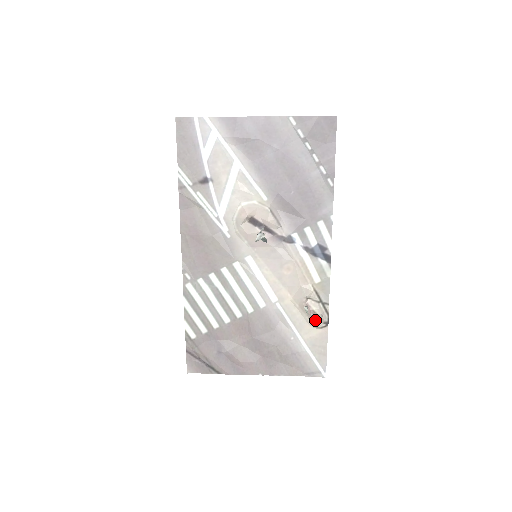
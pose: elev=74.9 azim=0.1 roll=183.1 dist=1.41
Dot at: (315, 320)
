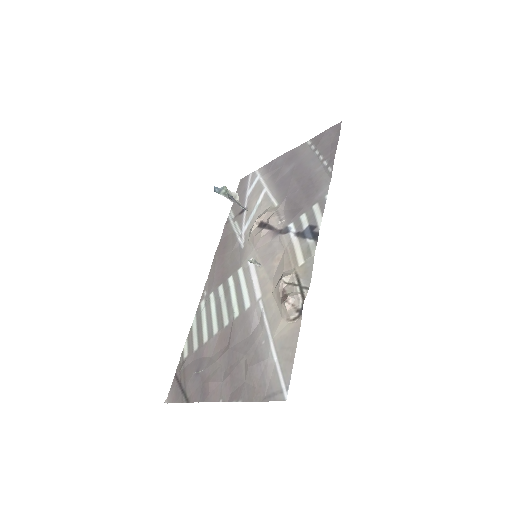
Dot at: (285, 305)
